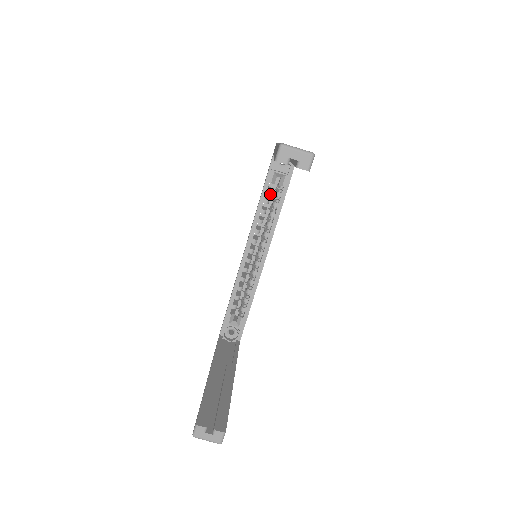
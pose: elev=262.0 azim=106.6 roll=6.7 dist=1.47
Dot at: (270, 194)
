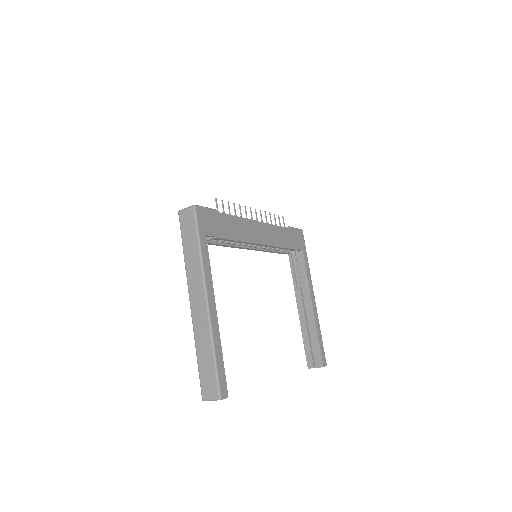
Dot at: occluded
